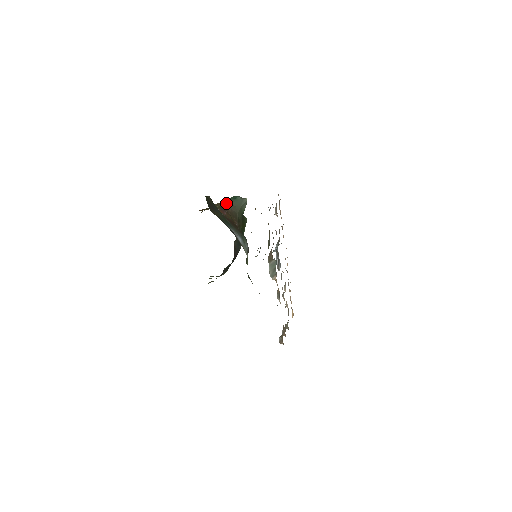
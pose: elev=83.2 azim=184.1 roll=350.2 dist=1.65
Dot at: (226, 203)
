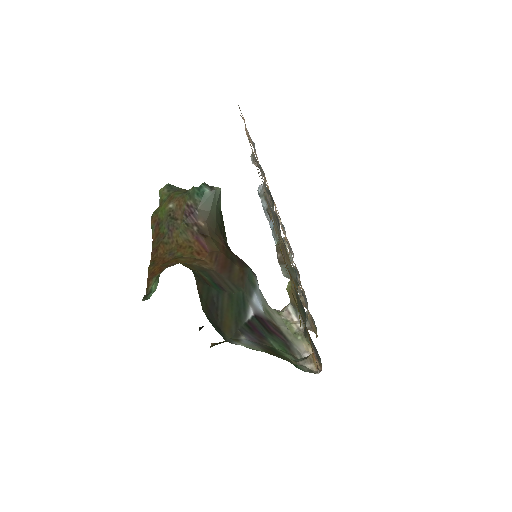
Dot at: (192, 211)
